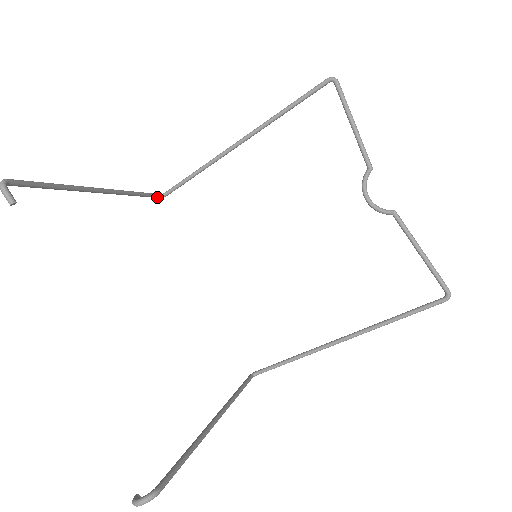
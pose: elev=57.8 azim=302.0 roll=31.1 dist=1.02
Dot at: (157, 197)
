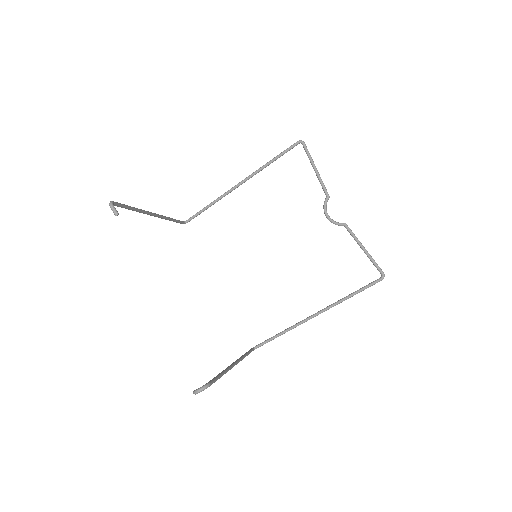
Dot at: (181, 223)
